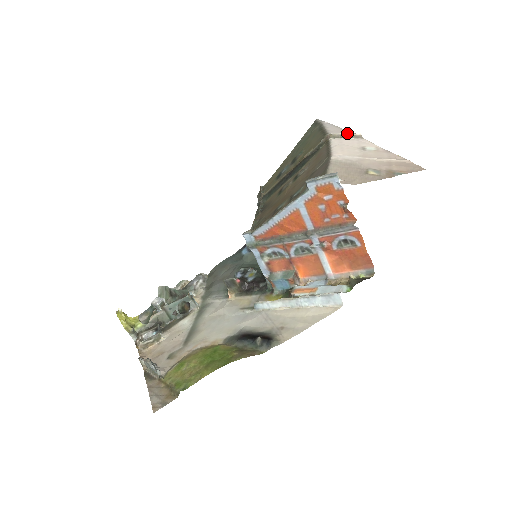
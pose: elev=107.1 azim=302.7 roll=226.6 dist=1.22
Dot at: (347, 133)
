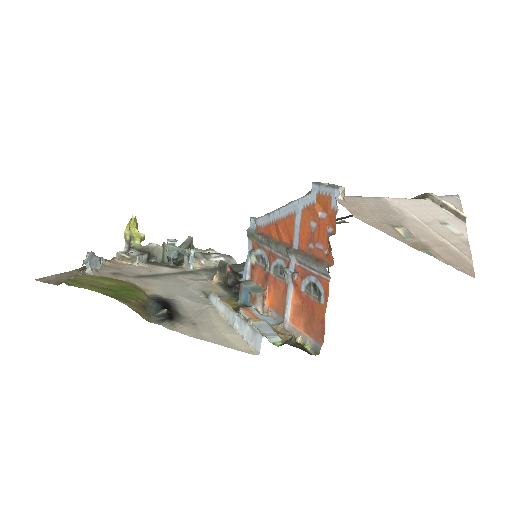
Dot at: (451, 205)
